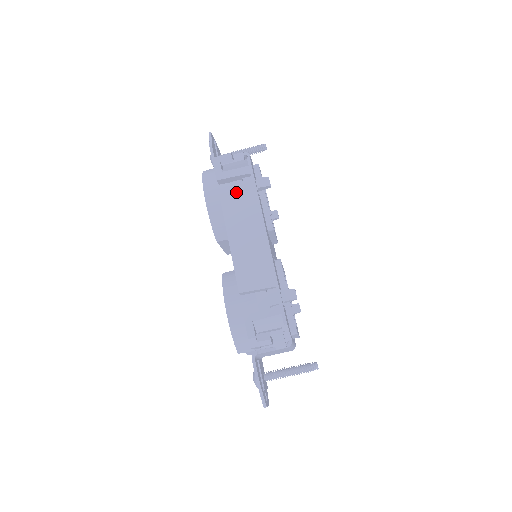
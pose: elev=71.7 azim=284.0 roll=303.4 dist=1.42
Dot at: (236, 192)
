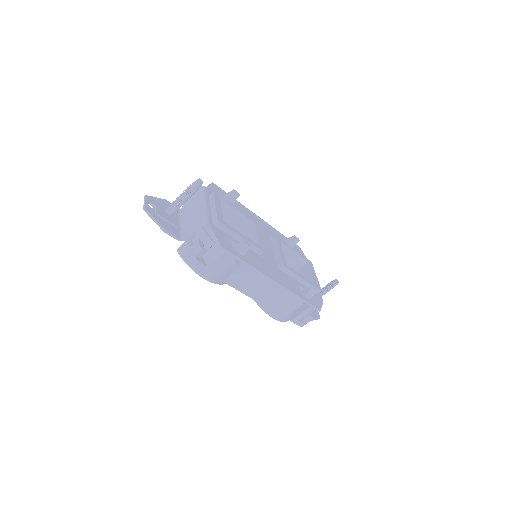
Dot at: (226, 264)
